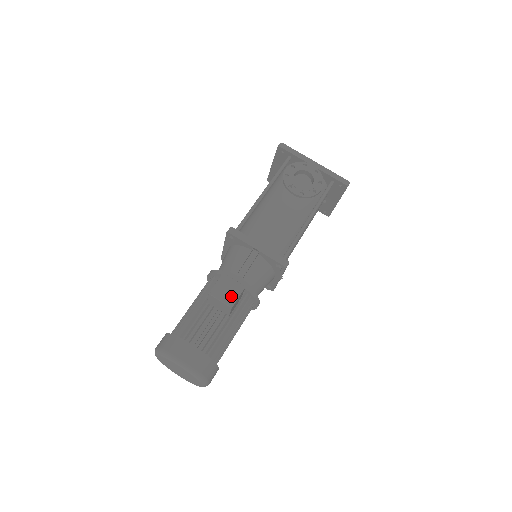
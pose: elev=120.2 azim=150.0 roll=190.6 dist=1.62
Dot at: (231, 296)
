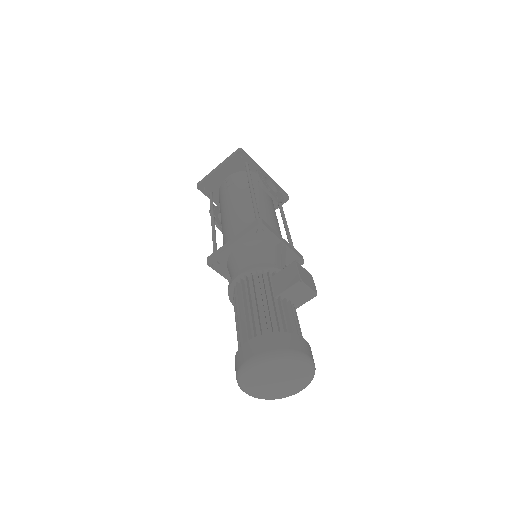
Dot at: (312, 283)
